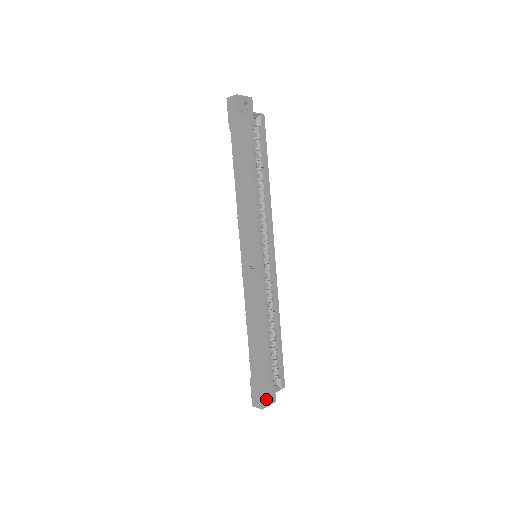
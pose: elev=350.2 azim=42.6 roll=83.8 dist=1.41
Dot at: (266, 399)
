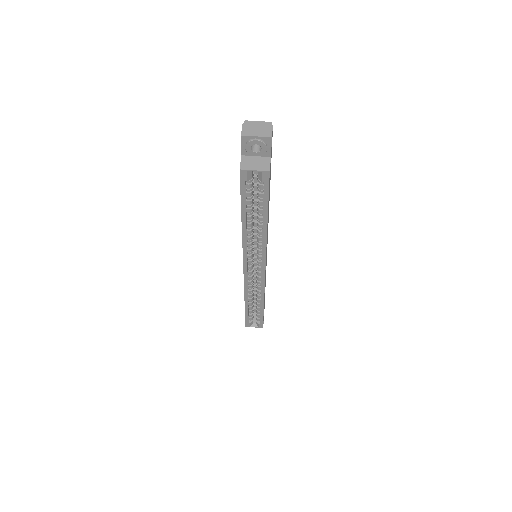
Dot at: occluded
